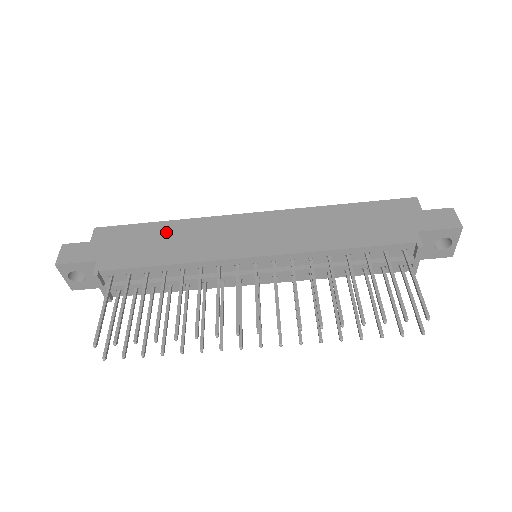
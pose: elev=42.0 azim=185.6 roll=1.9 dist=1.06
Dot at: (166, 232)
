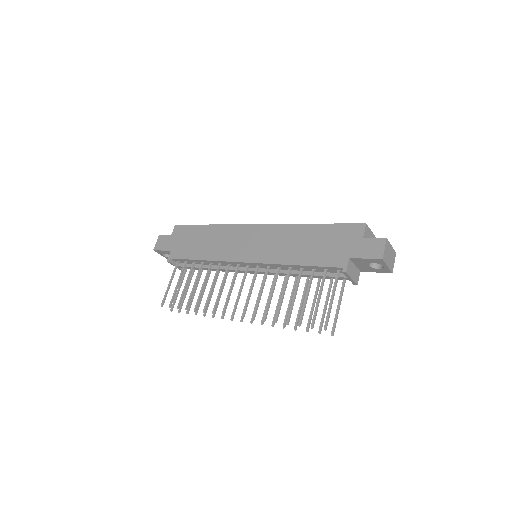
Dot at: (207, 234)
